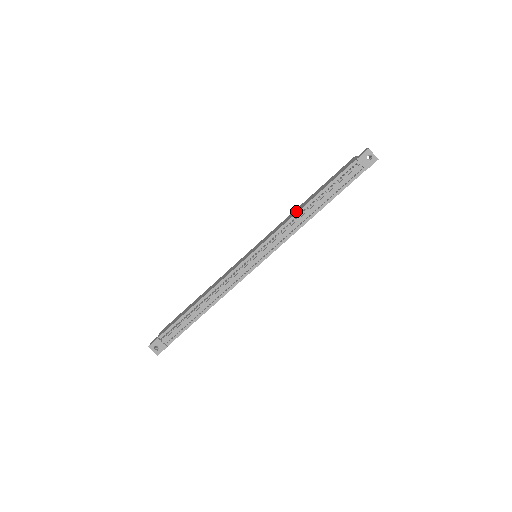
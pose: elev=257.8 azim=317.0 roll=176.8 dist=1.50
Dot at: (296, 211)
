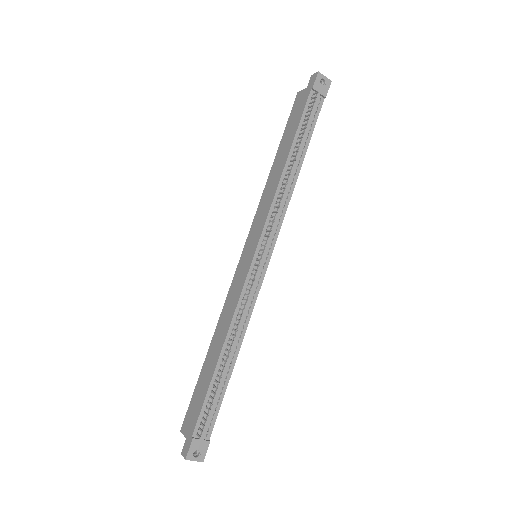
Dot at: (275, 178)
